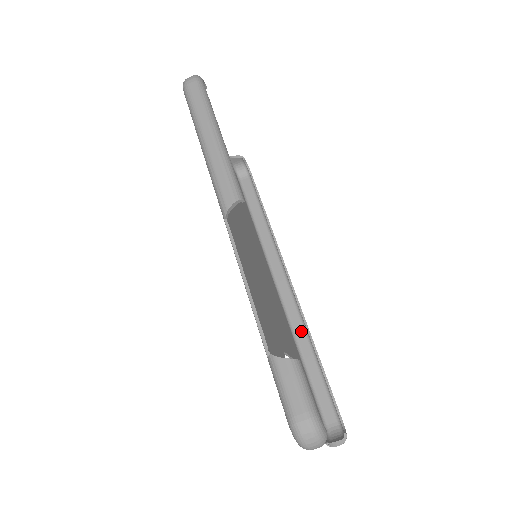
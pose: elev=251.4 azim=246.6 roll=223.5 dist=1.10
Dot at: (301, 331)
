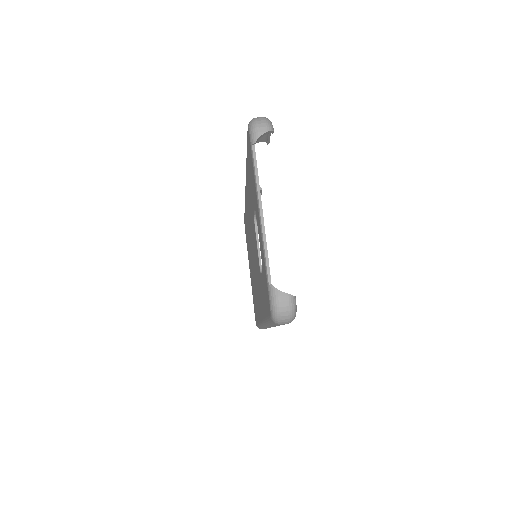
Dot at: occluded
